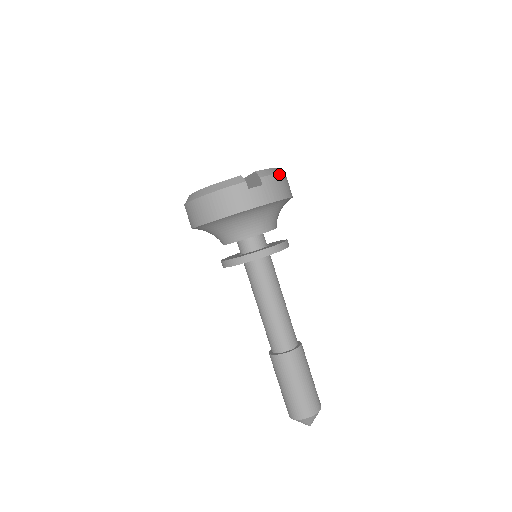
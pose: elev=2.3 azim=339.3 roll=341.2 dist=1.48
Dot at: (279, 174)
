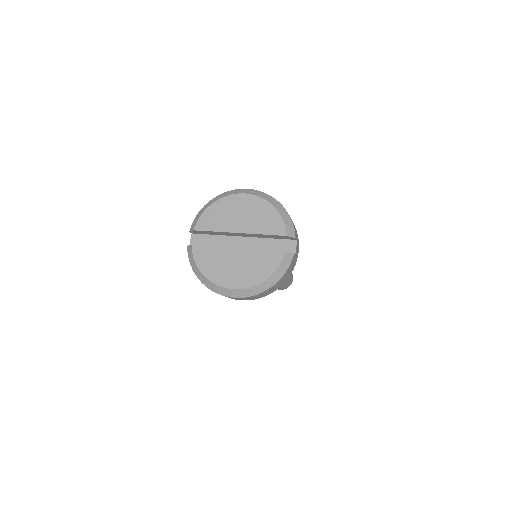
Dot at: occluded
